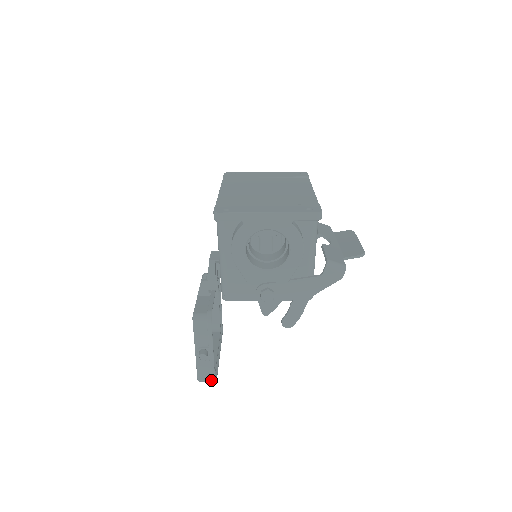
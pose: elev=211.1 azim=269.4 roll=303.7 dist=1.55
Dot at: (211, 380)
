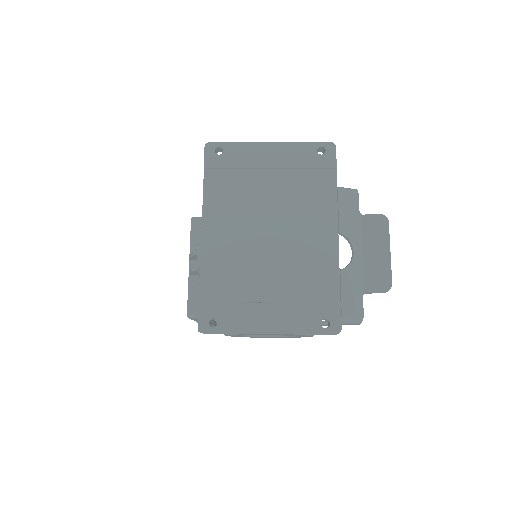
Dot at: occluded
